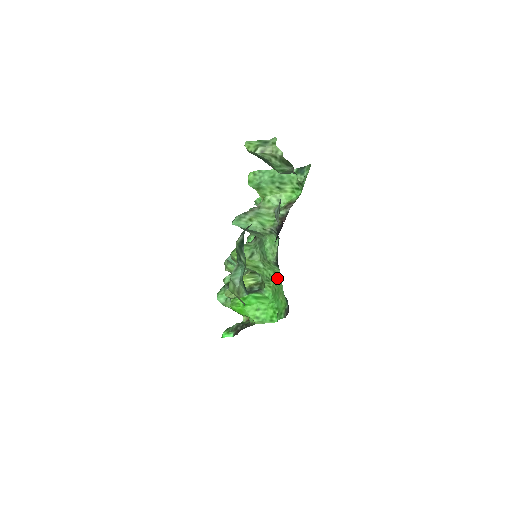
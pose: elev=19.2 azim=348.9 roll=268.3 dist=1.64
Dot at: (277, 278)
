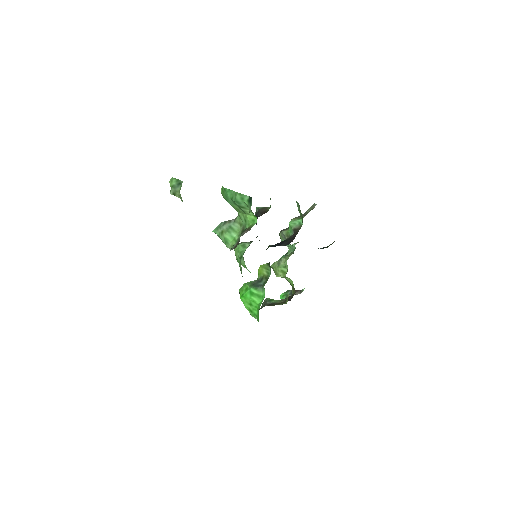
Dot at: occluded
